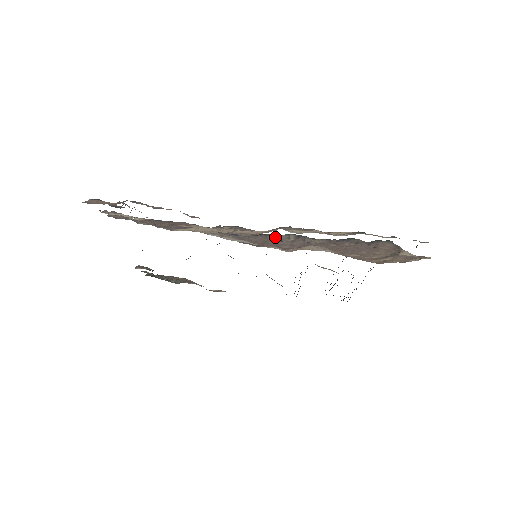
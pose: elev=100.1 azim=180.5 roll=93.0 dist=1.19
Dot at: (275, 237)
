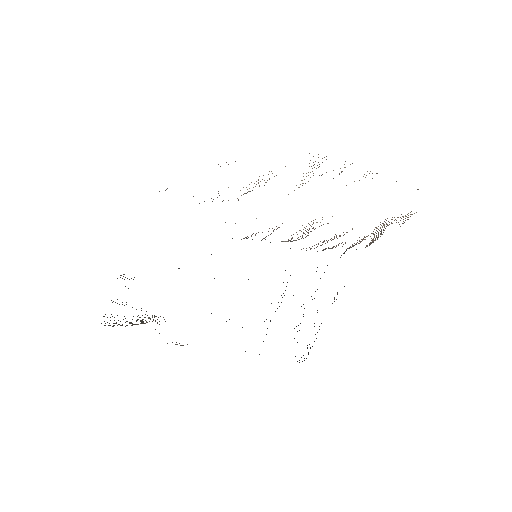
Dot at: occluded
